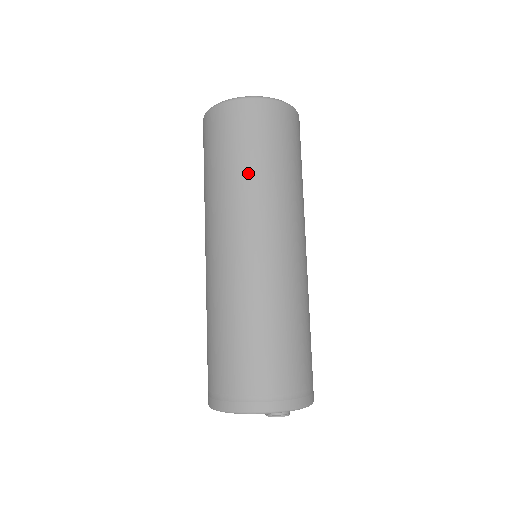
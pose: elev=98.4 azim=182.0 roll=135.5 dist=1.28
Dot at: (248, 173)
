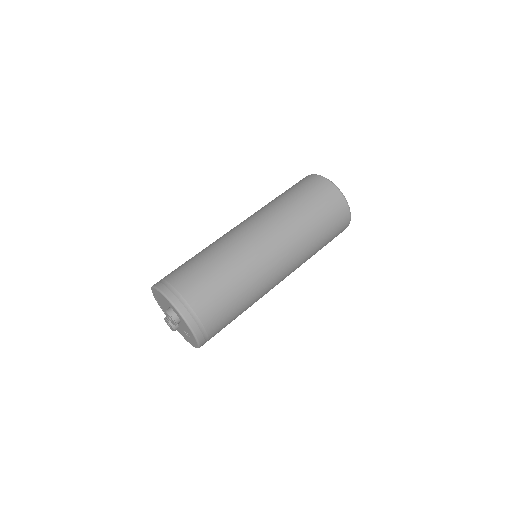
Dot at: (279, 200)
